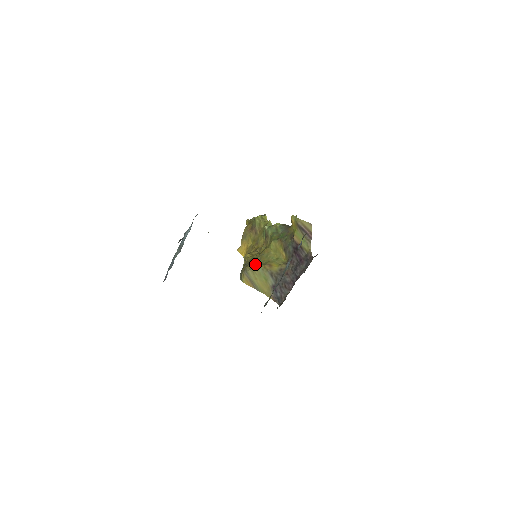
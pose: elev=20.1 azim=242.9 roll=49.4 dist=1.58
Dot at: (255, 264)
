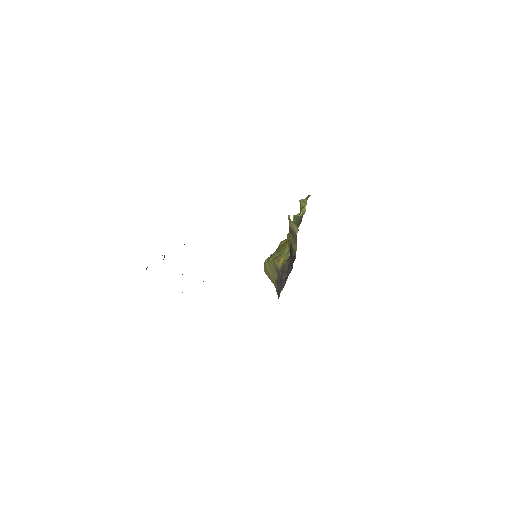
Dot at: (271, 257)
